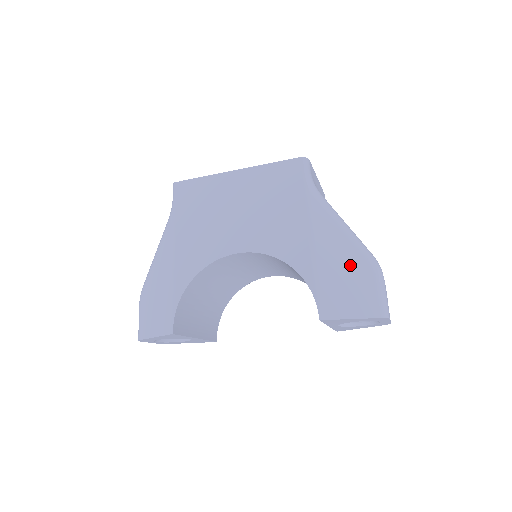
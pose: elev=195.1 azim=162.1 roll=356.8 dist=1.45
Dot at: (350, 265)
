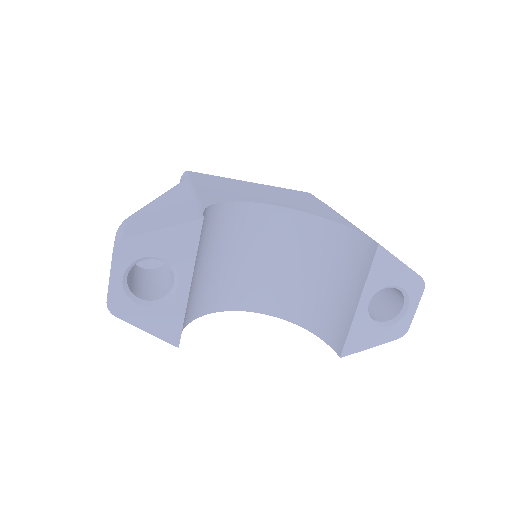
Dot at: occluded
